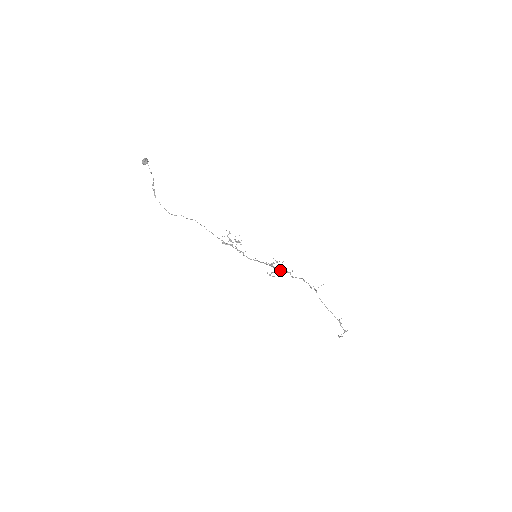
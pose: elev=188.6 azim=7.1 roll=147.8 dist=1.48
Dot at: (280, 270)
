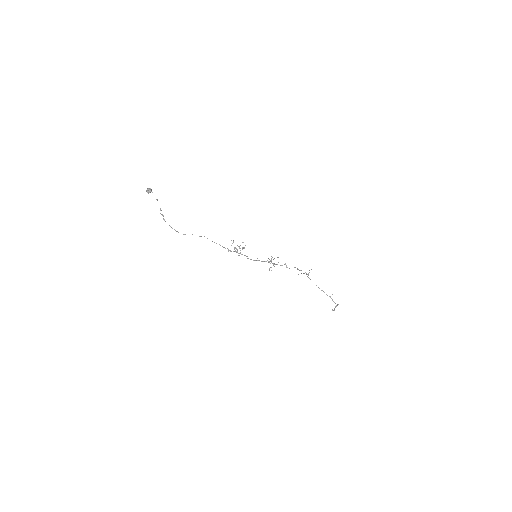
Dot at: (277, 264)
